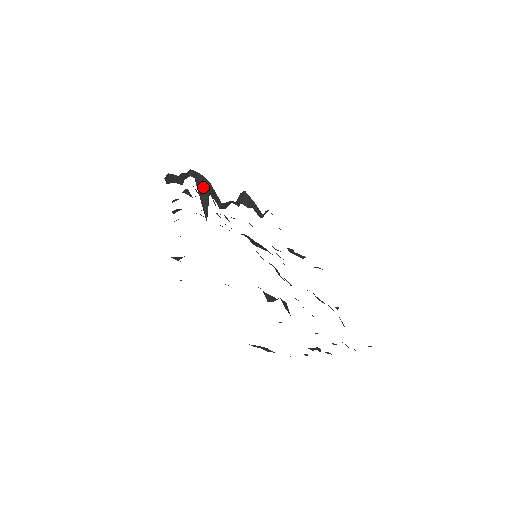
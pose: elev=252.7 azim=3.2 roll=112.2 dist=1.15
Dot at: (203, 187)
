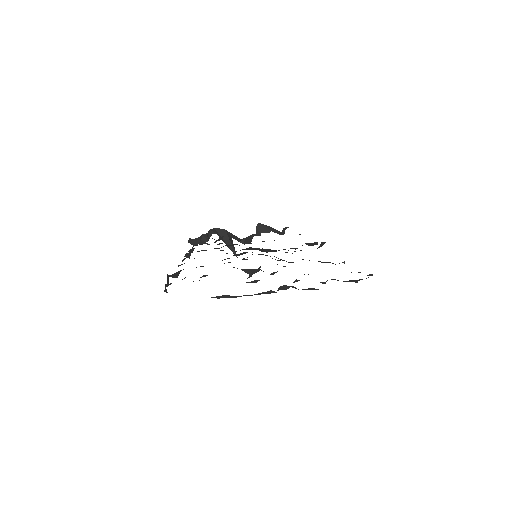
Dot at: occluded
